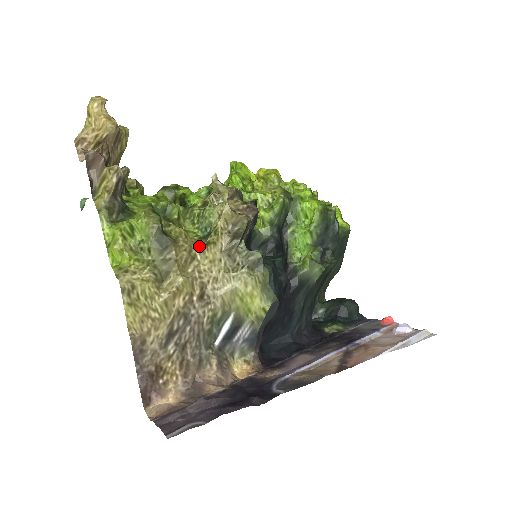
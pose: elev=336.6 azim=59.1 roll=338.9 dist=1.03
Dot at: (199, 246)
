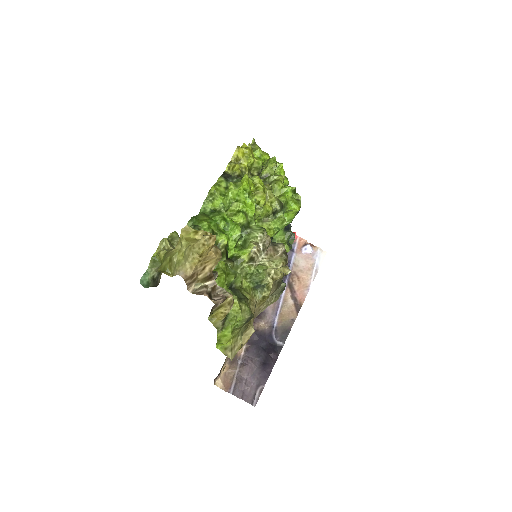
Dot at: (258, 301)
